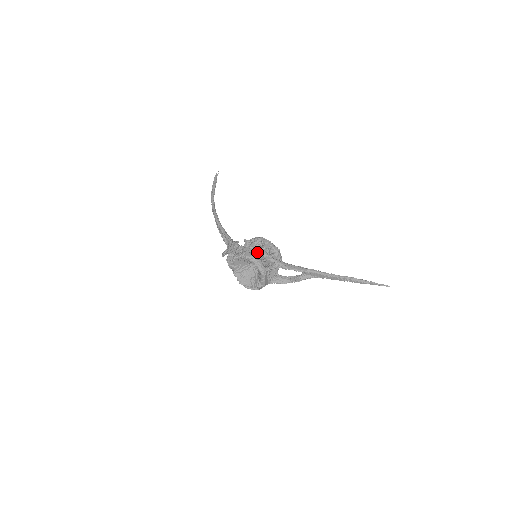
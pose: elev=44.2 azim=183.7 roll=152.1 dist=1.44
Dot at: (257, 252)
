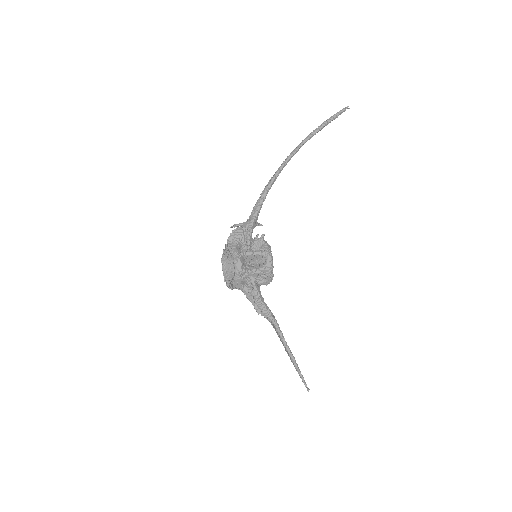
Dot at: (256, 260)
